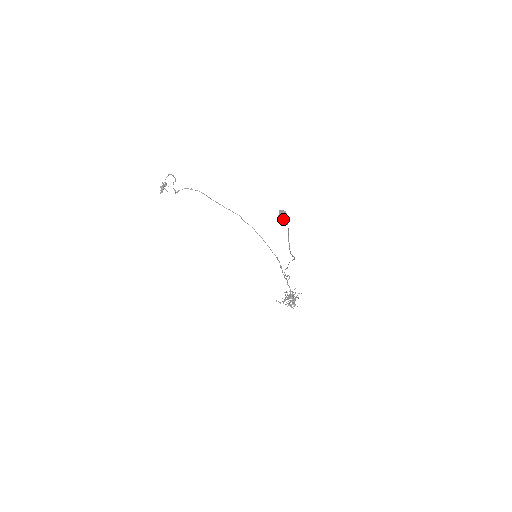
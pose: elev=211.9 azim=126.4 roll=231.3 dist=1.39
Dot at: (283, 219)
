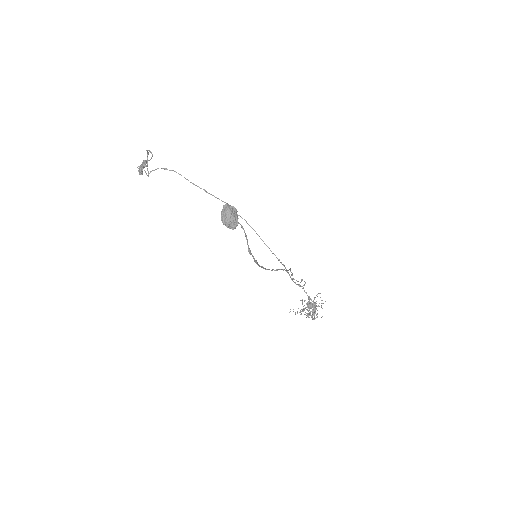
Dot at: (227, 220)
